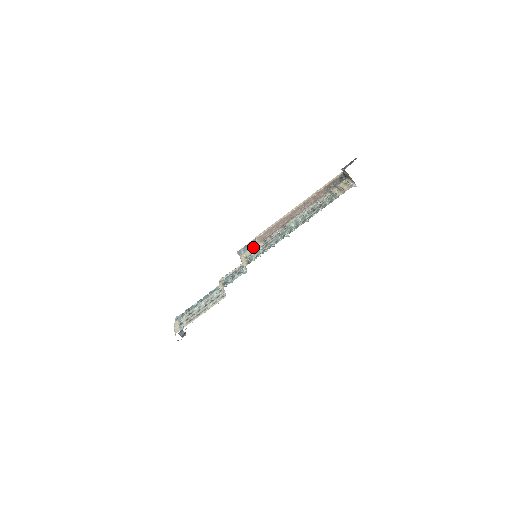
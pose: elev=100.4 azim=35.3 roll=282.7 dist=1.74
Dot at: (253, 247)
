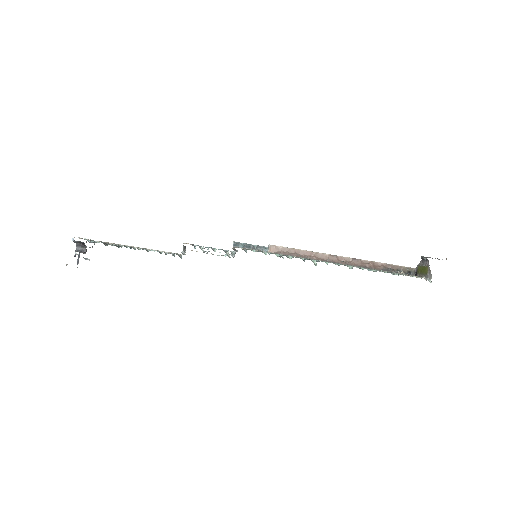
Dot at: occluded
